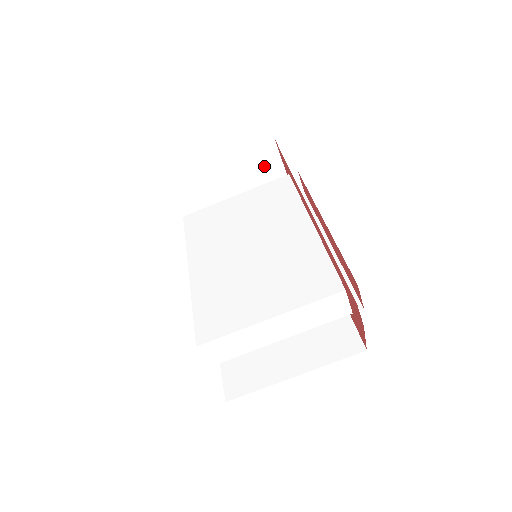
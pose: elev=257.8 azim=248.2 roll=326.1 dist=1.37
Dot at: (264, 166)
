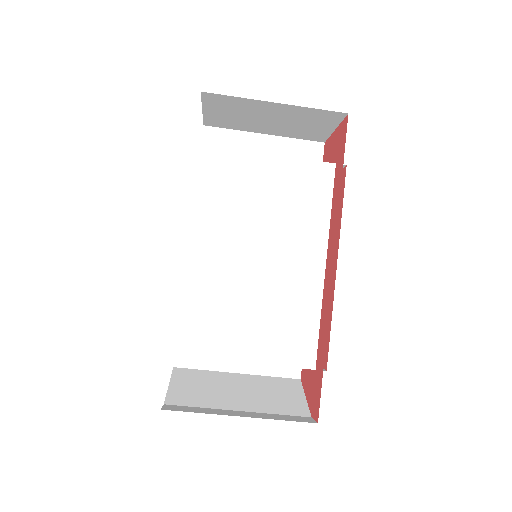
Dot at: (316, 120)
